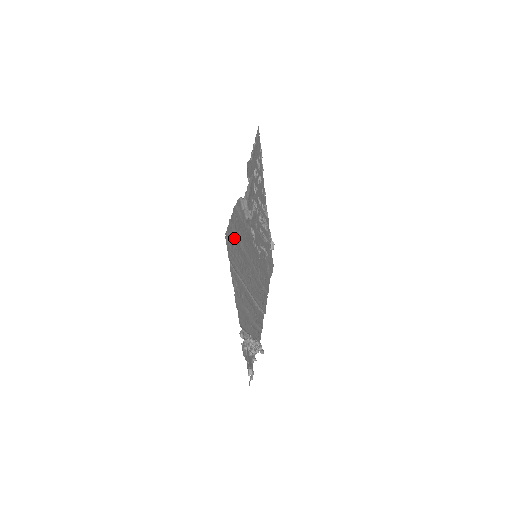
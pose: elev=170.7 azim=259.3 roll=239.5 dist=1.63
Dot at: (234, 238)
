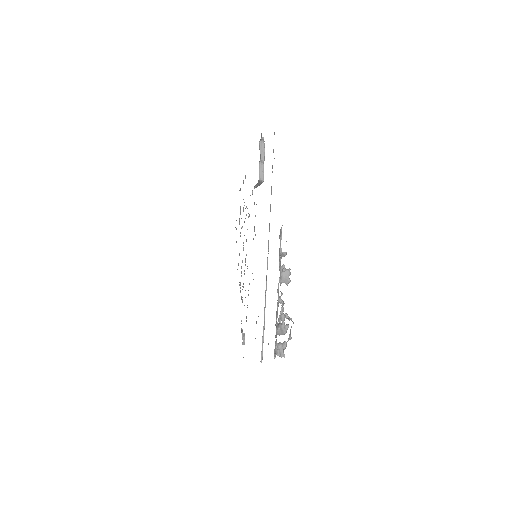
Dot at: occluded
